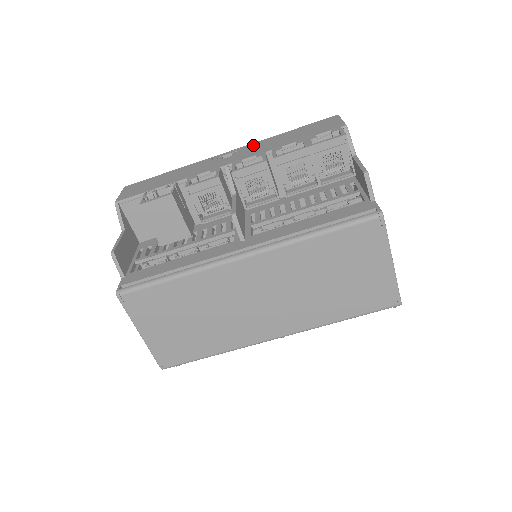
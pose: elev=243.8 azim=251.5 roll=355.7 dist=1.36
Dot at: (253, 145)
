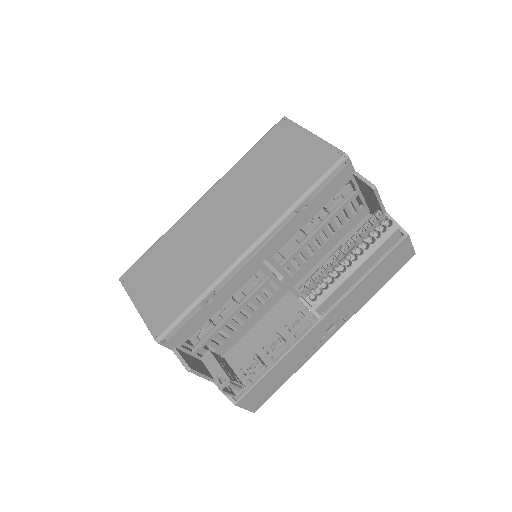
Dot at: occluded
